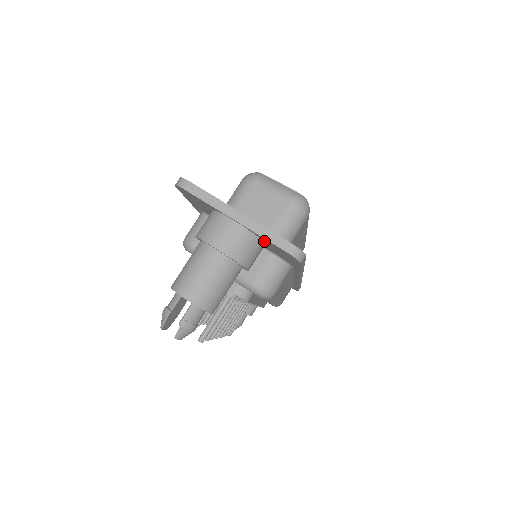
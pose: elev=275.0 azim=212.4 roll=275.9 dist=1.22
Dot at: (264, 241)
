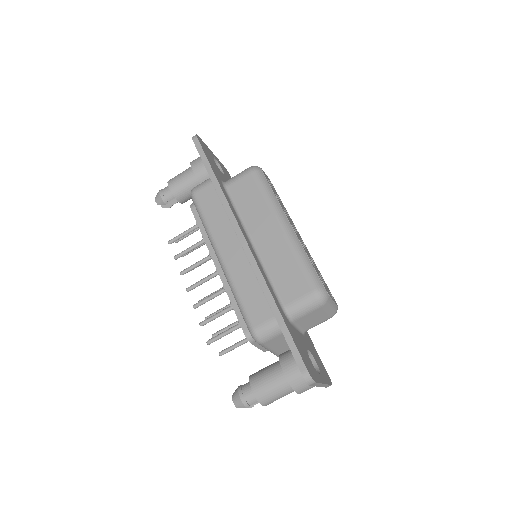
Dot at: occluded
